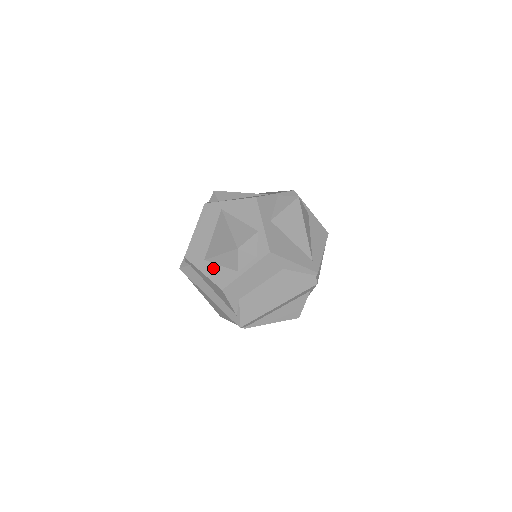
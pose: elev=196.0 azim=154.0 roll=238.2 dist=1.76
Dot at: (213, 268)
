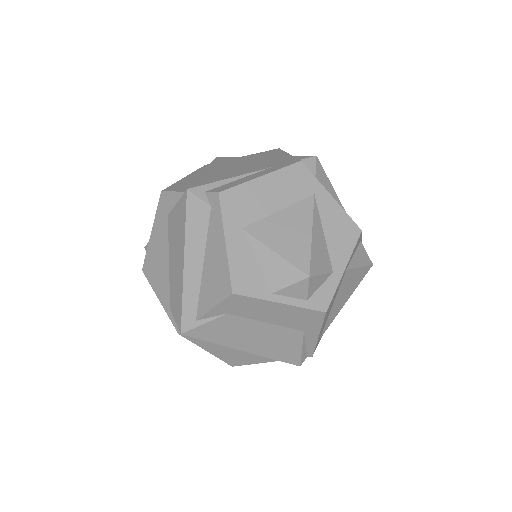
Dot at: (245, 252)
